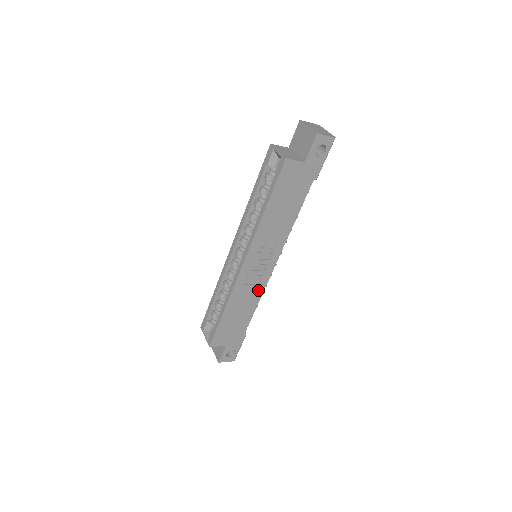
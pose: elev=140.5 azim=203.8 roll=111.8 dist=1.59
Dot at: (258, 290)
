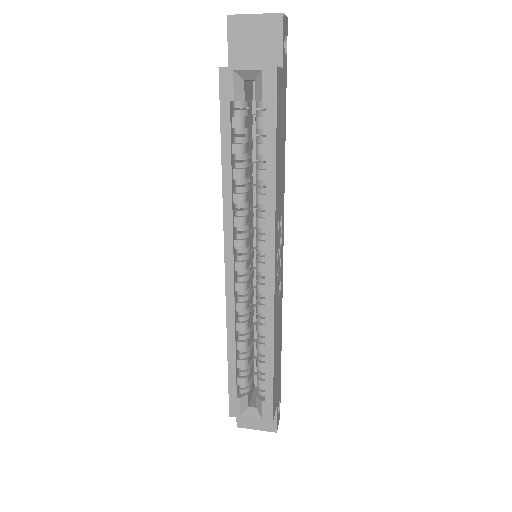
Dot at: (280, 297)
